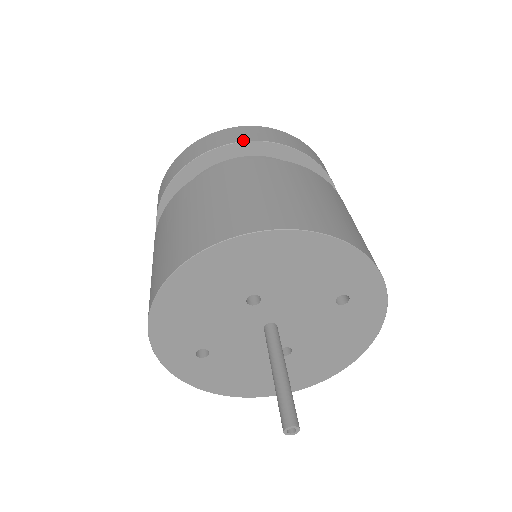
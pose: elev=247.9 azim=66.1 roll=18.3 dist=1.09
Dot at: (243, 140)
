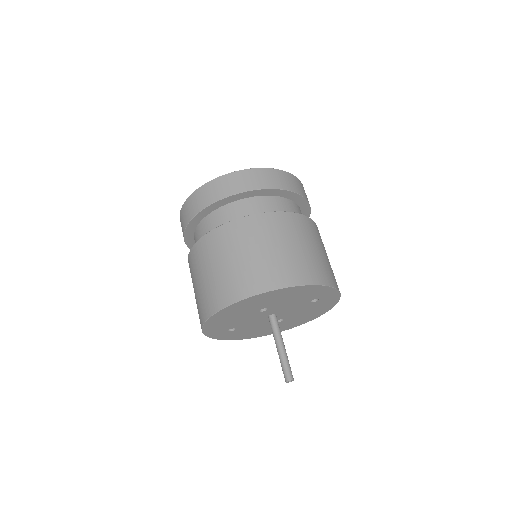
Dot at: (245, 190)
